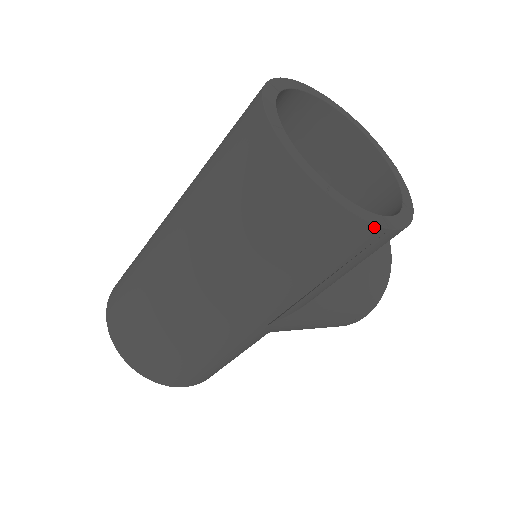
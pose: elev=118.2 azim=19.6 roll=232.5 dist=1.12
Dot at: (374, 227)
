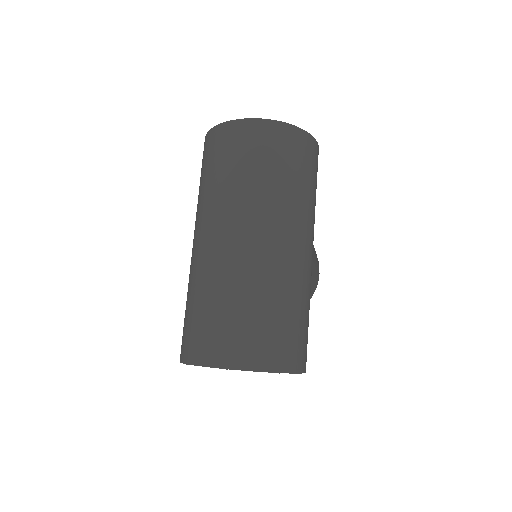
Dot at: (317, 143)
